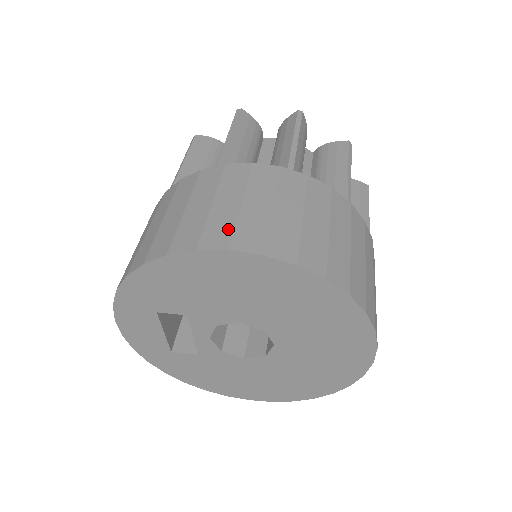
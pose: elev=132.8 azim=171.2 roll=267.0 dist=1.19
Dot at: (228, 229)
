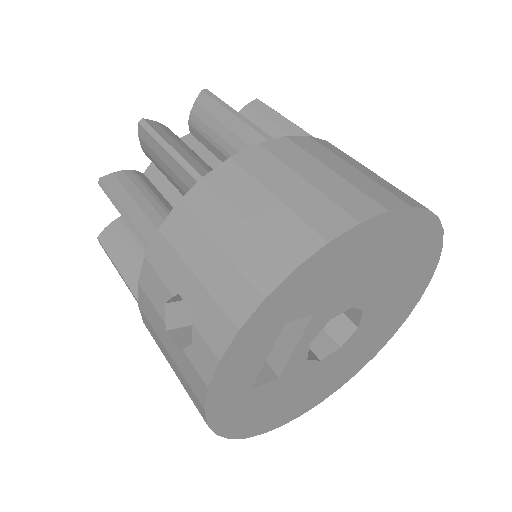
Dot at: (383, 190)
